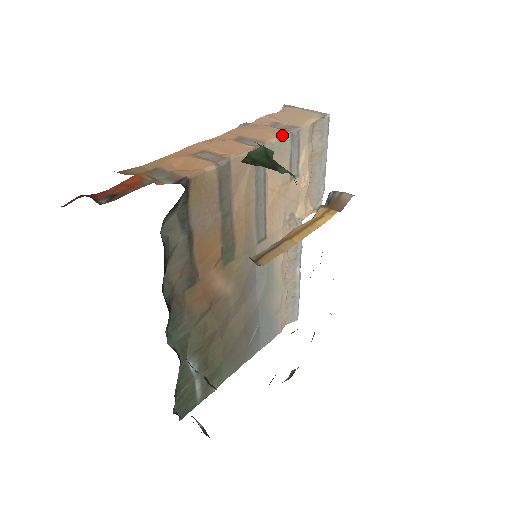
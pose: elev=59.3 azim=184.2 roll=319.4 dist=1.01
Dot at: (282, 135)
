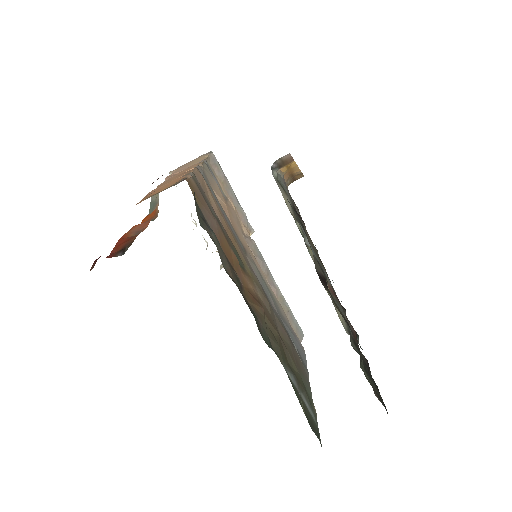
Dot at: (201, 162)
